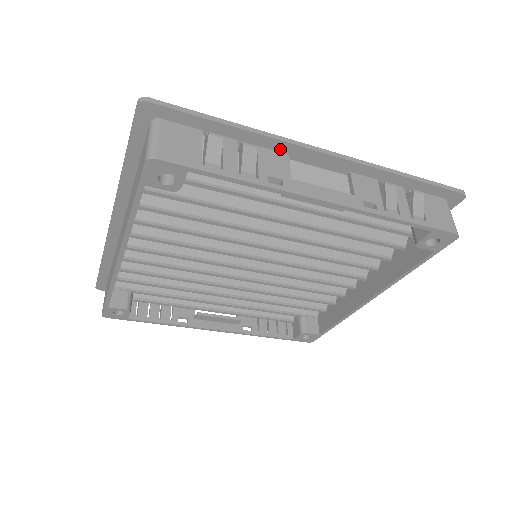
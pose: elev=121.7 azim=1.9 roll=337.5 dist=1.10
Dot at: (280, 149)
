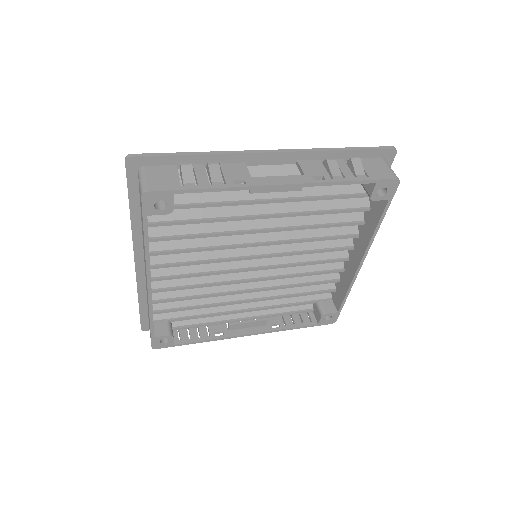
Dot at: (237, 160)
